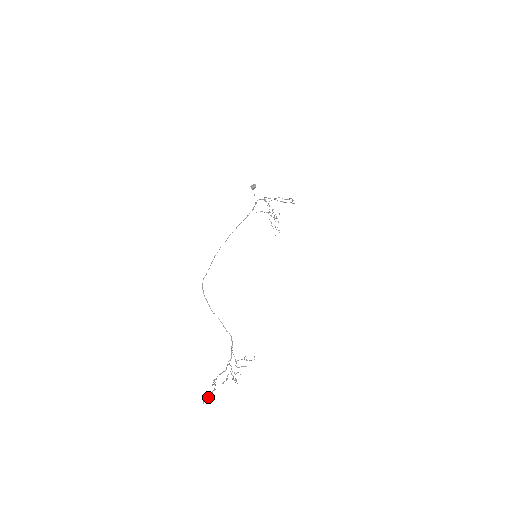
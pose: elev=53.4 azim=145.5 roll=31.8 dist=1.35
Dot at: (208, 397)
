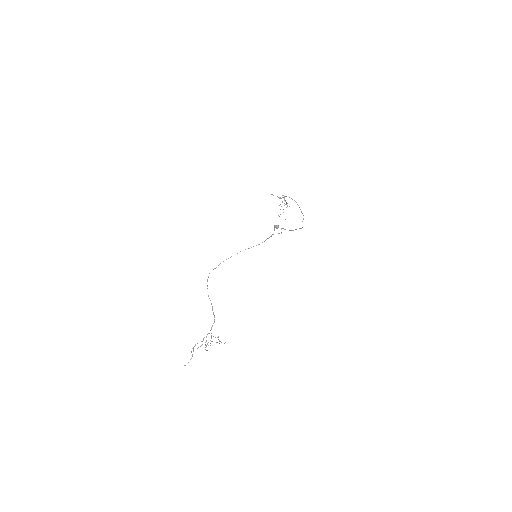
Dot at: occluded
